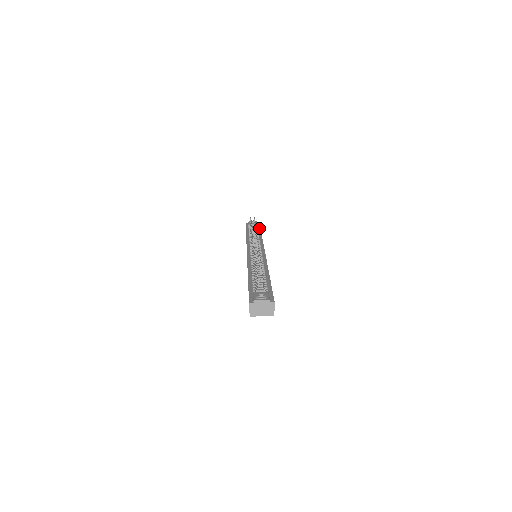
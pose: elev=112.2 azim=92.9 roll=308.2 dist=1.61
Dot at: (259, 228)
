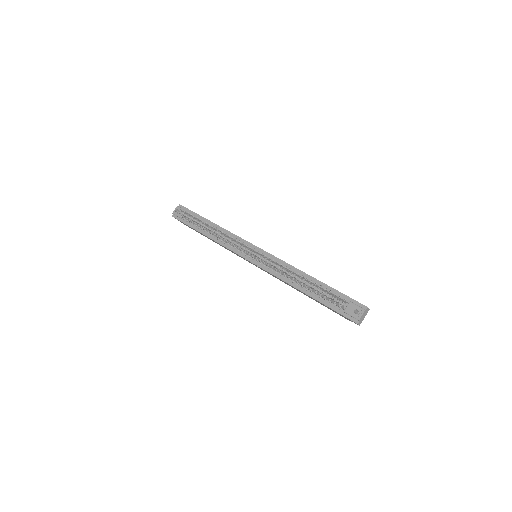
Dot at: (196, 215)
